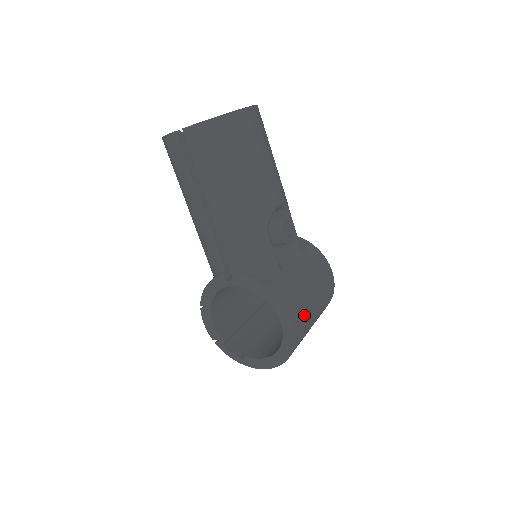
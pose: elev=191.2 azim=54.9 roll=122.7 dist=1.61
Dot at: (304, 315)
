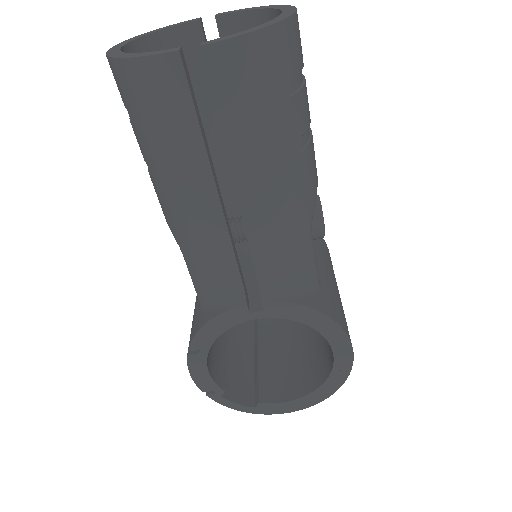
Dot at: occluded
